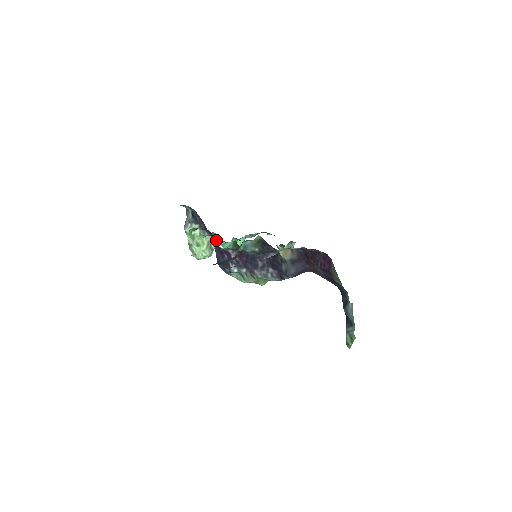
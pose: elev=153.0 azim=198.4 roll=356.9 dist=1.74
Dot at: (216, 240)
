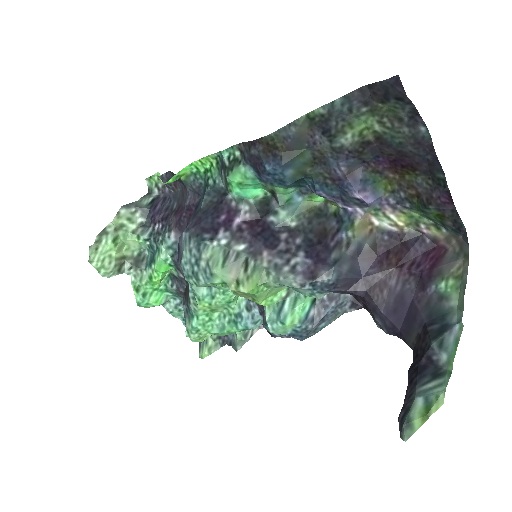
Dot at: (175, 233)
